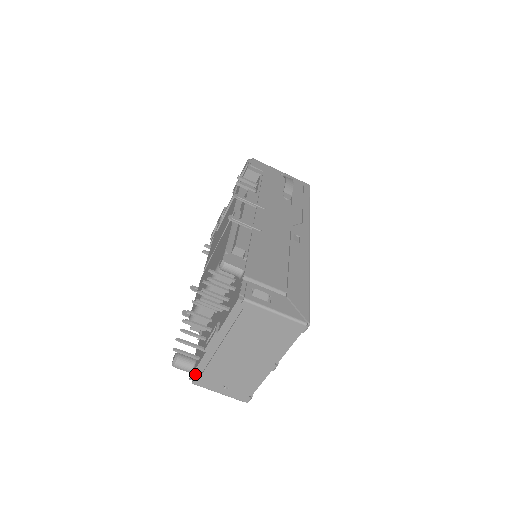
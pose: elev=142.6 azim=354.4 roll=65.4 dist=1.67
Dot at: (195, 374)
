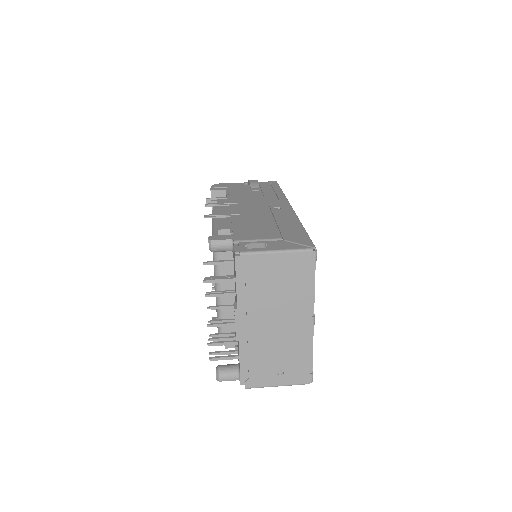
Dot at: (243, 375)
